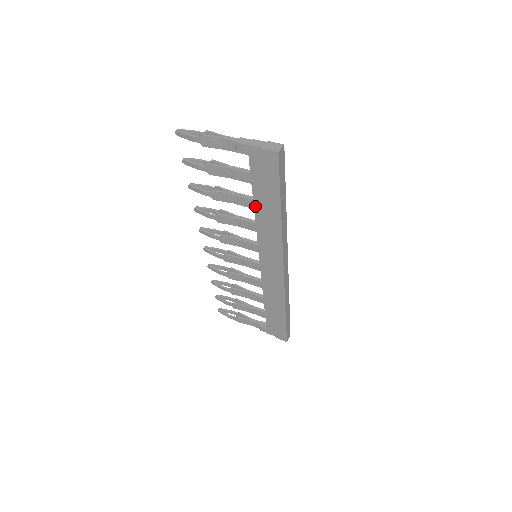
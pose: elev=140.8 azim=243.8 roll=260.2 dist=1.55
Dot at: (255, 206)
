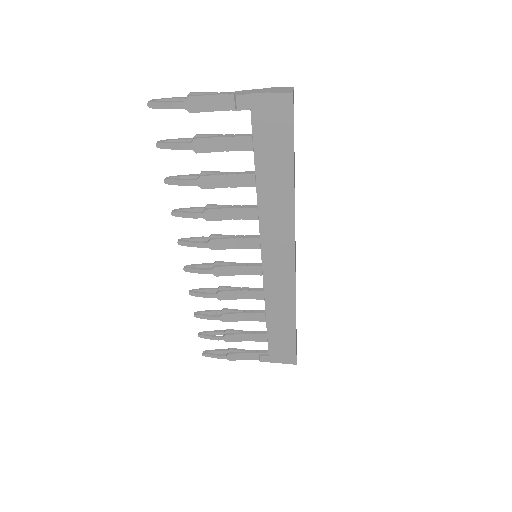
Dot at: (259, 181)
